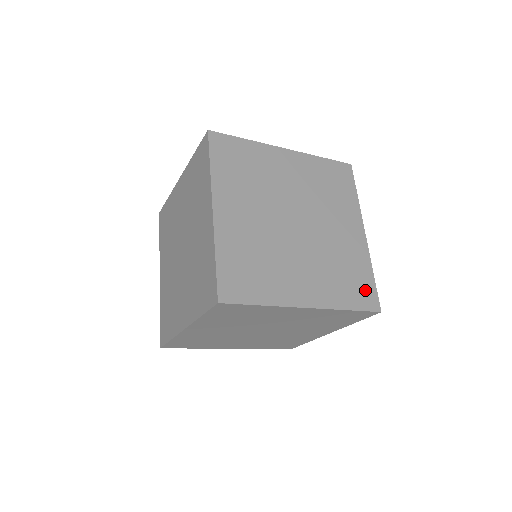
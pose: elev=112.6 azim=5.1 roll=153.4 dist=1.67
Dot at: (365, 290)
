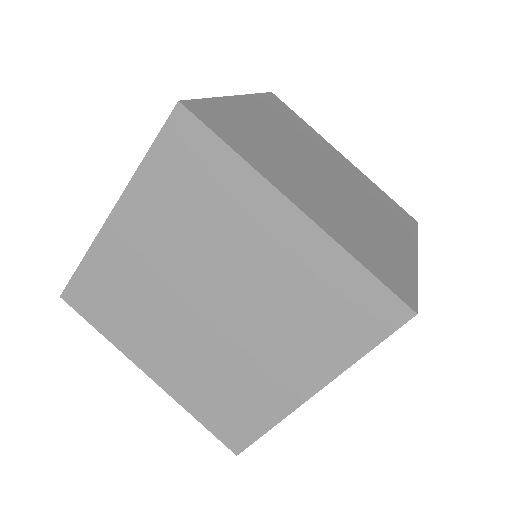
Dot at: (367, 304)
